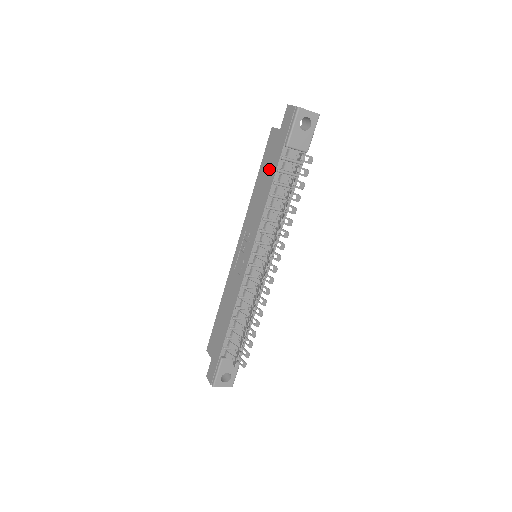
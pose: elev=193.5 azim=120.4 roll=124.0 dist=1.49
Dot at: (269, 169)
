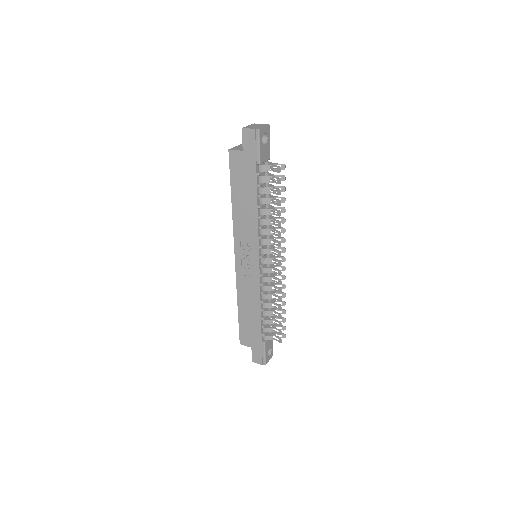
Dot at: (246, 187)
